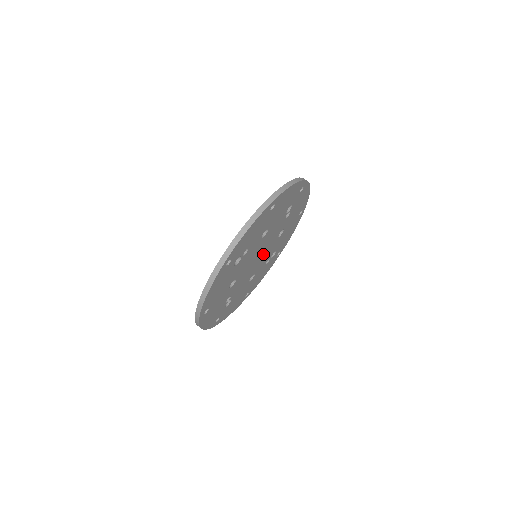
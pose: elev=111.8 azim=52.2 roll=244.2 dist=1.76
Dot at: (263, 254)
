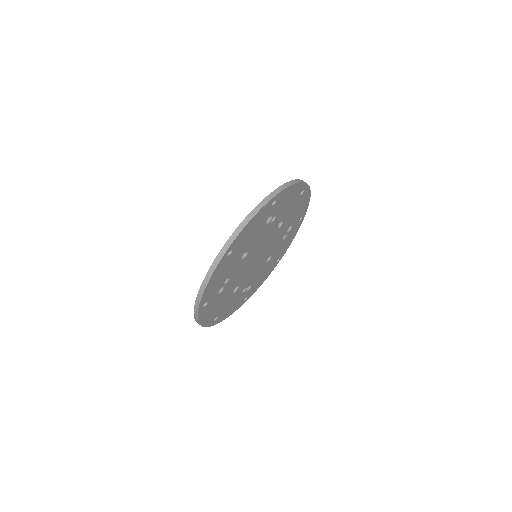
Dot at: (257, 263)
